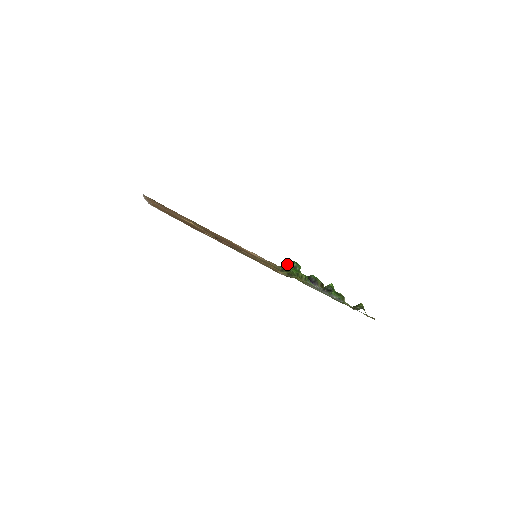
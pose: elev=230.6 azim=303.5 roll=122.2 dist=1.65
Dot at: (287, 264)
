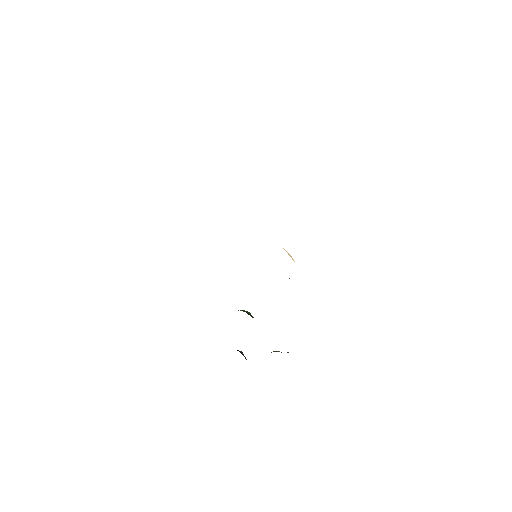
Dot at: occluded
